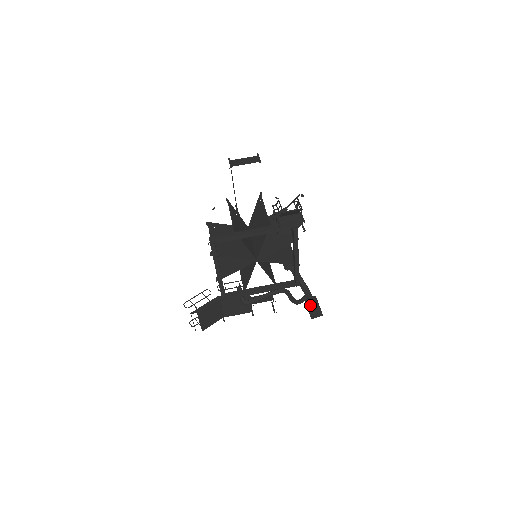
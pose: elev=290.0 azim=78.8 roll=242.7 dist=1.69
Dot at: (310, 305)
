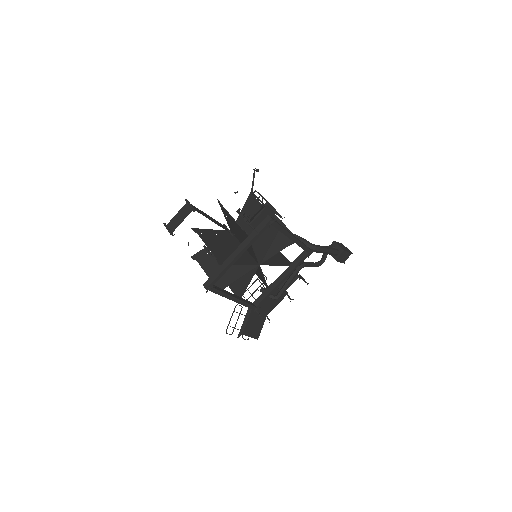
Dot at: (334, 255)
